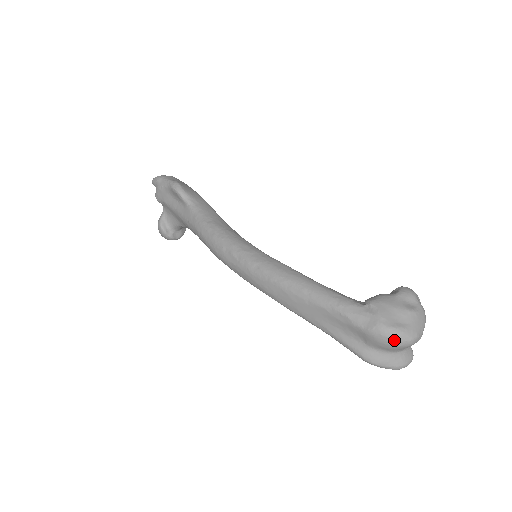
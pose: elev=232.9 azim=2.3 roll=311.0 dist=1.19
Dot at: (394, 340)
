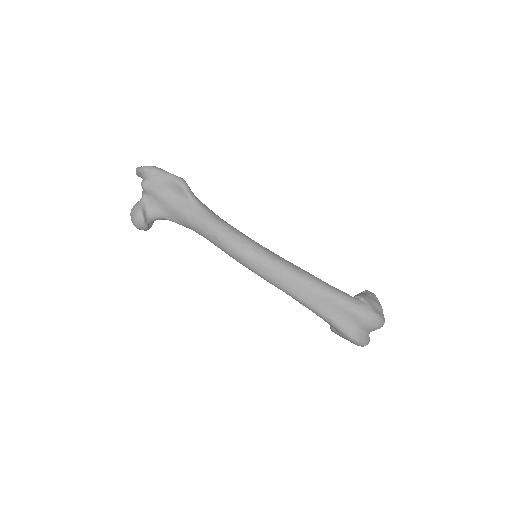
Dot at: (378, 323)
